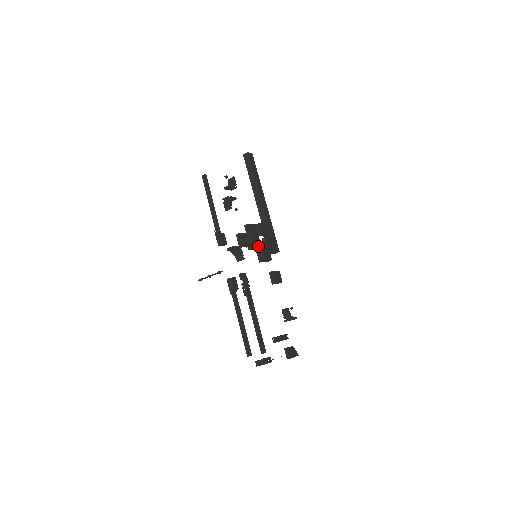
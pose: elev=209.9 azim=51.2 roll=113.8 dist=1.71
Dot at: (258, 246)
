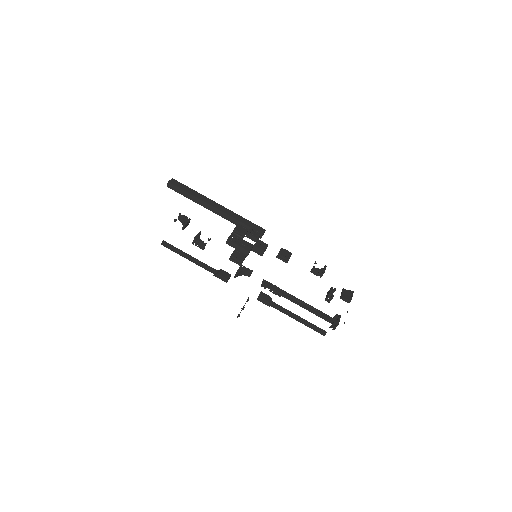
Dot at: (250, 247)
